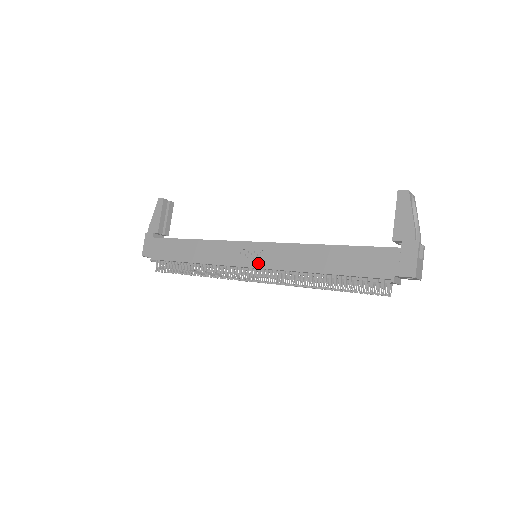
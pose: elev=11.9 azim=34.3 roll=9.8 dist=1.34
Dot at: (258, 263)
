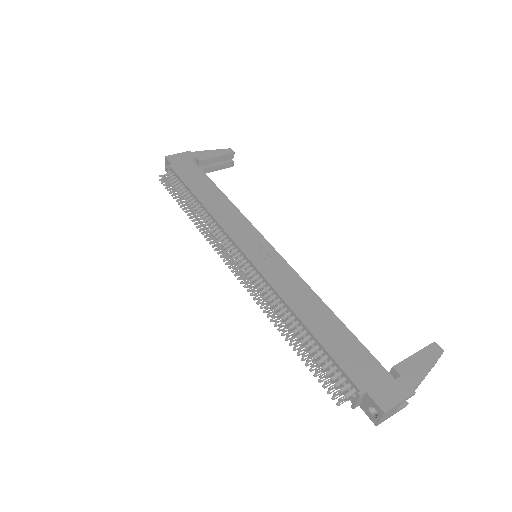
Dot at: (256, 259)
